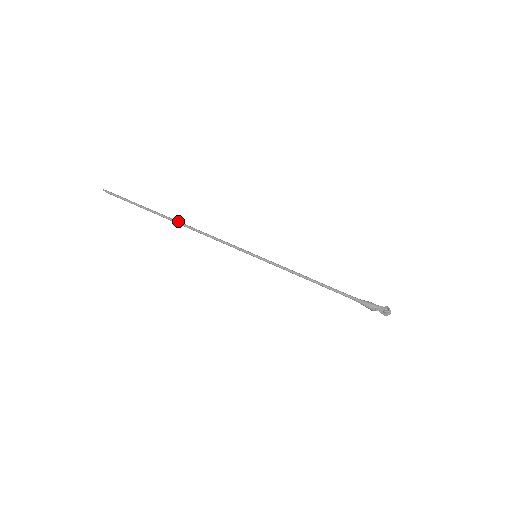
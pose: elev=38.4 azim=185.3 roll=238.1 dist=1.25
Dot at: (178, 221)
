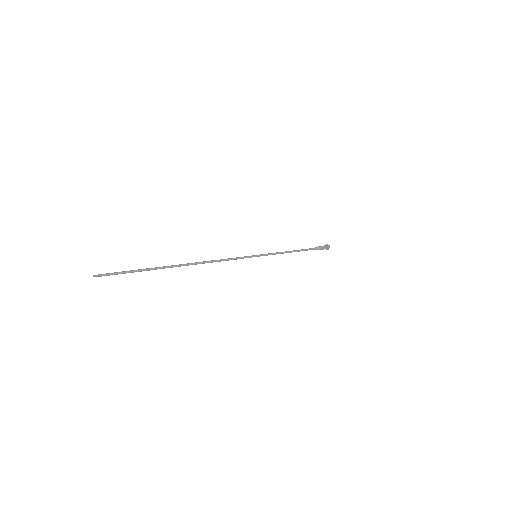
Dot at: (190, 263)
